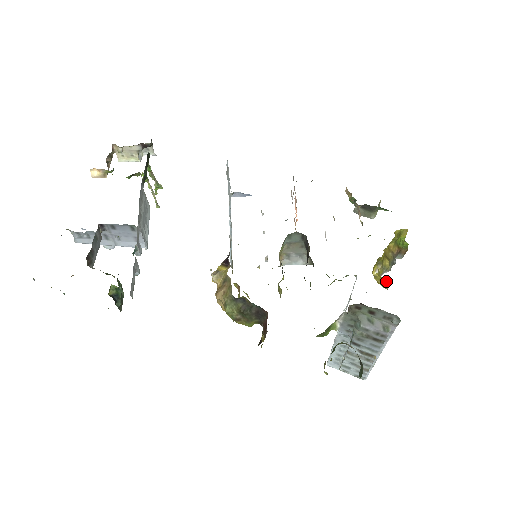
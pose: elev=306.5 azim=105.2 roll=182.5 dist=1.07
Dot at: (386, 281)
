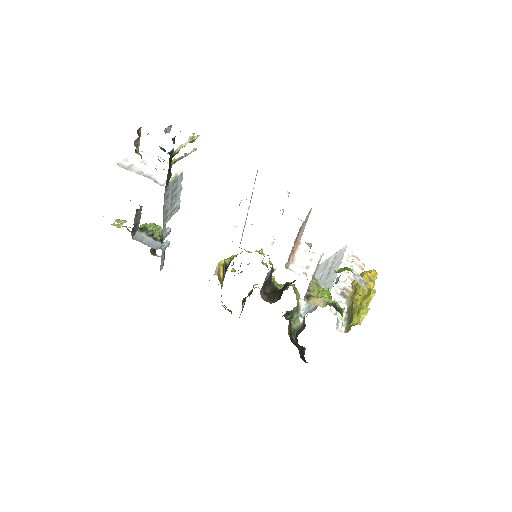
Dot at: occluded
